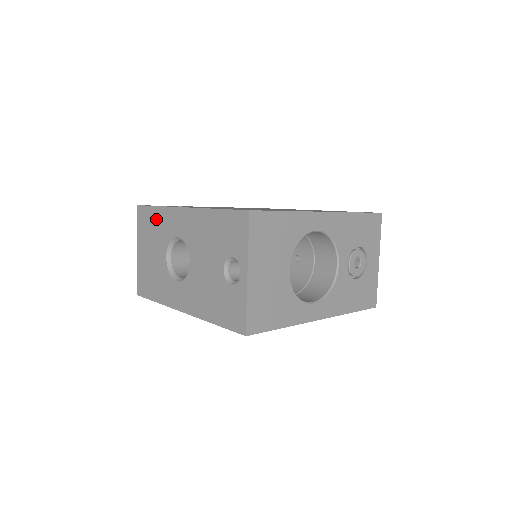
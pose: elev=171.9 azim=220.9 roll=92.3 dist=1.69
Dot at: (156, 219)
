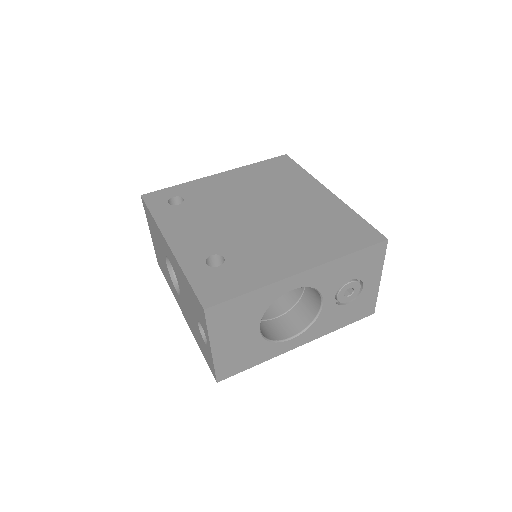
Dot at: (154, 226)
